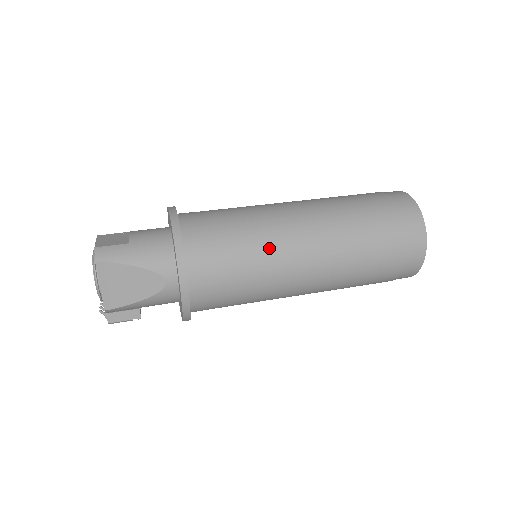
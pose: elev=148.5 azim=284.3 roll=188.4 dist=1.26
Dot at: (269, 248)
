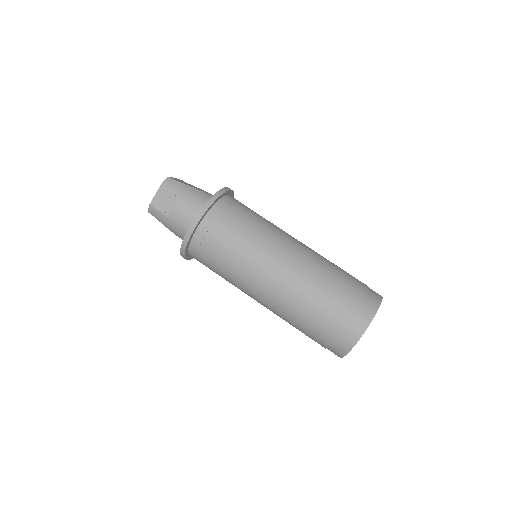
Dot at: (236, 286)
